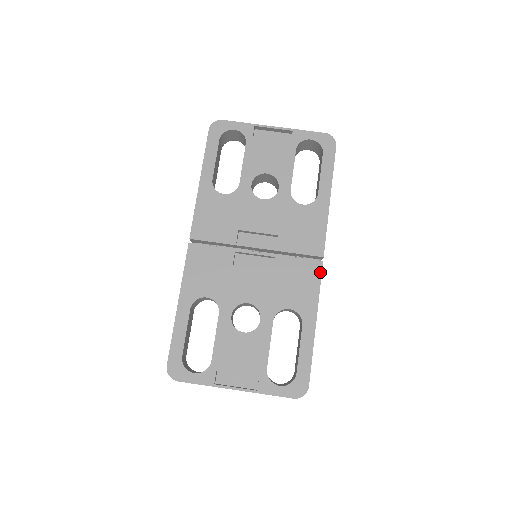
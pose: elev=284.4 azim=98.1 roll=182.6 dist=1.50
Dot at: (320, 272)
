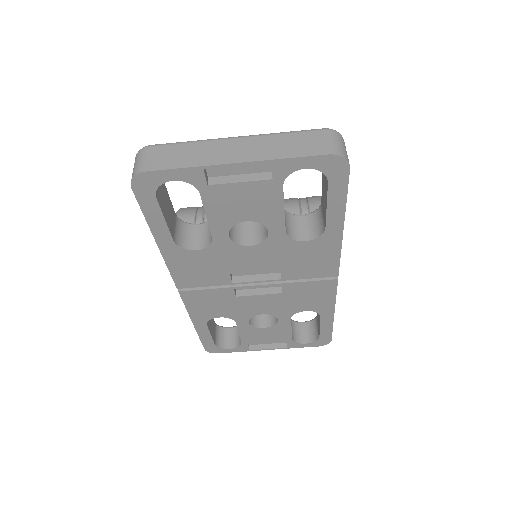
Dot at: (335, 286)
